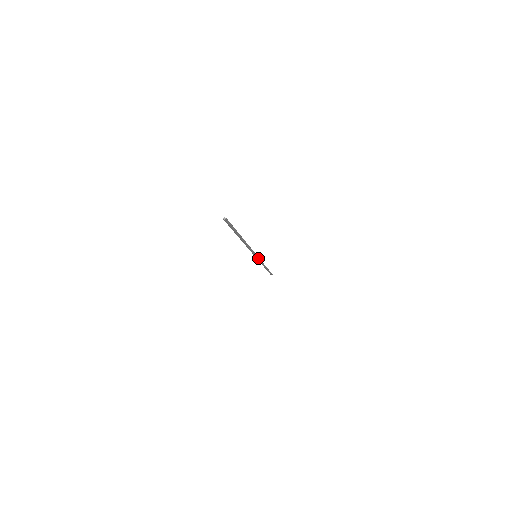
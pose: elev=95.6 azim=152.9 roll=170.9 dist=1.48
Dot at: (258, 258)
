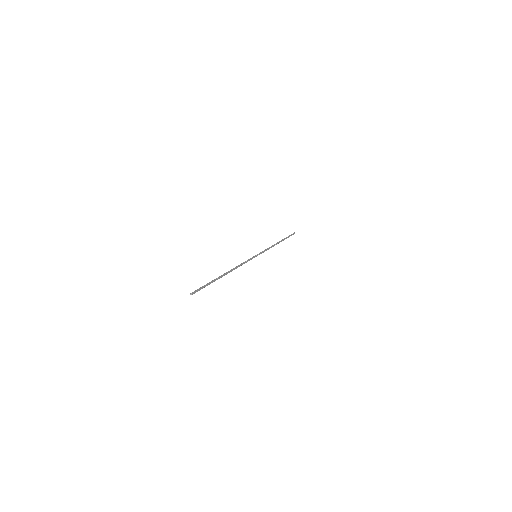
Dot at: (261, 253)
